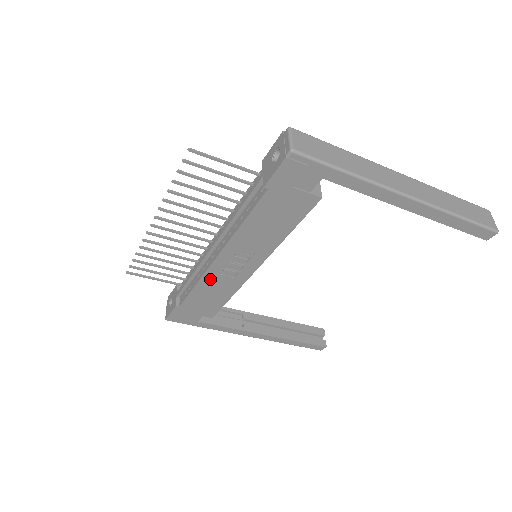
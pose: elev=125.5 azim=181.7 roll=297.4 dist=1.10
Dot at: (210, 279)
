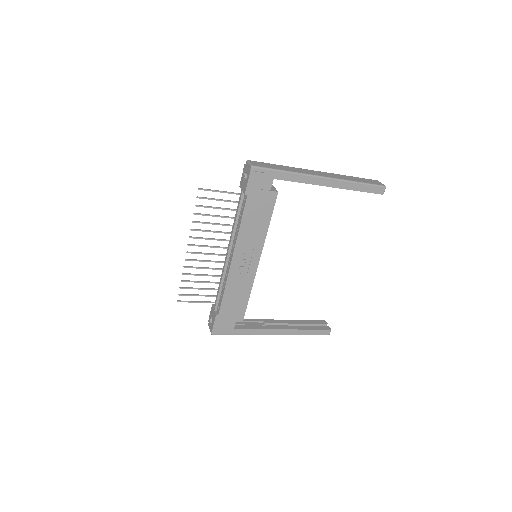
Dot at: (233, 280)
